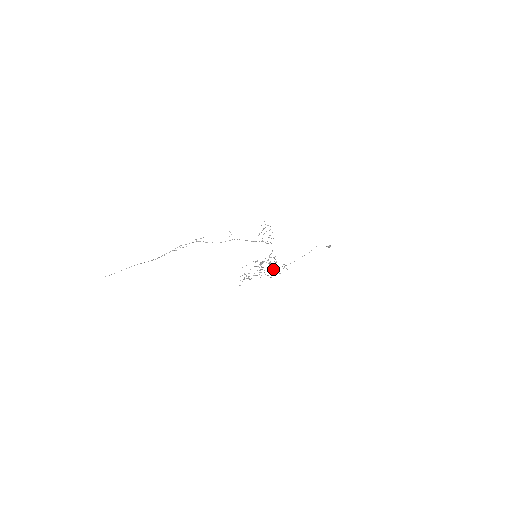
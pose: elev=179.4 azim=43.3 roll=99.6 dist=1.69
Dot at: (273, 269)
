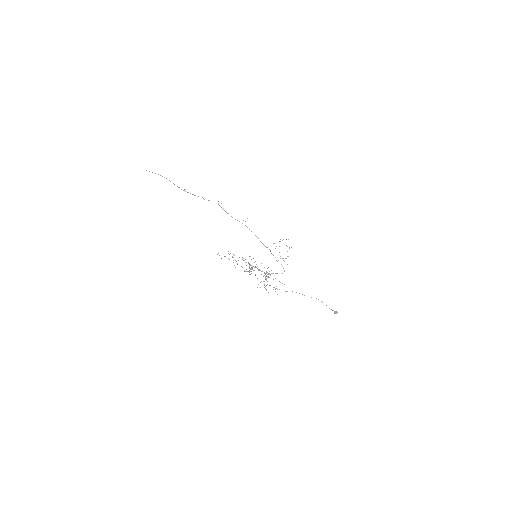
Dot at: (263, 281)
